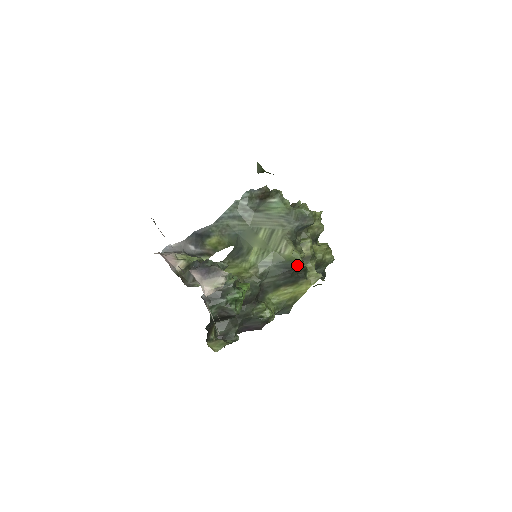
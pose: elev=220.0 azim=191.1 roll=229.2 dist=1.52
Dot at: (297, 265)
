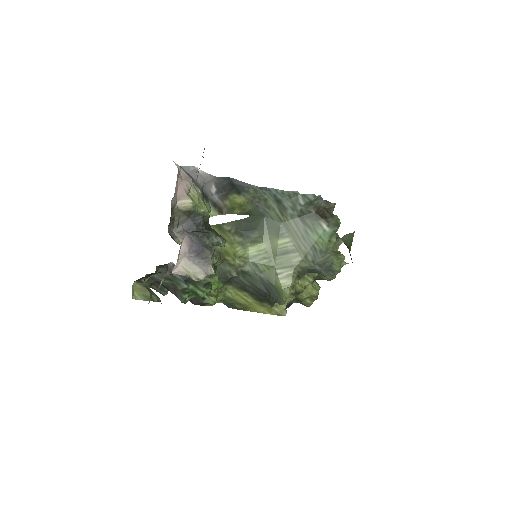
Dot at: (278, 299)
